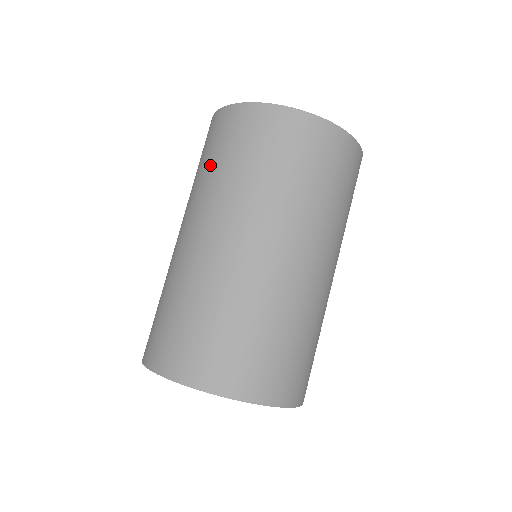
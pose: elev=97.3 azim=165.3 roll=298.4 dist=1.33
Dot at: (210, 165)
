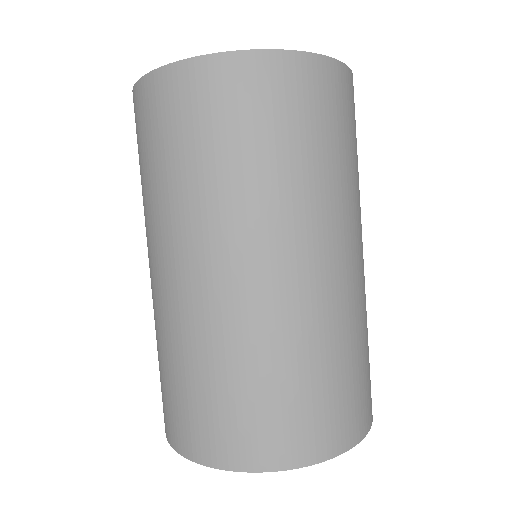
Dot at: occluded
